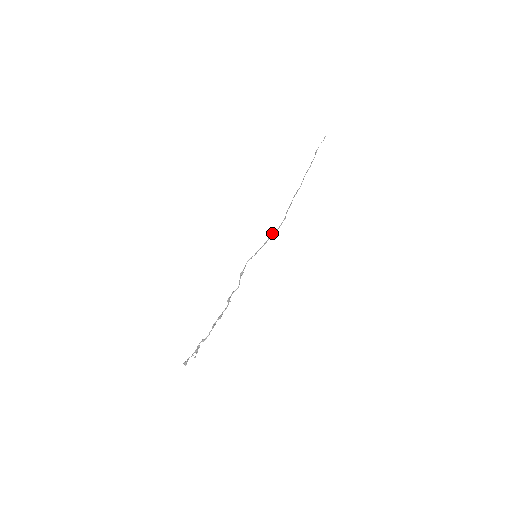
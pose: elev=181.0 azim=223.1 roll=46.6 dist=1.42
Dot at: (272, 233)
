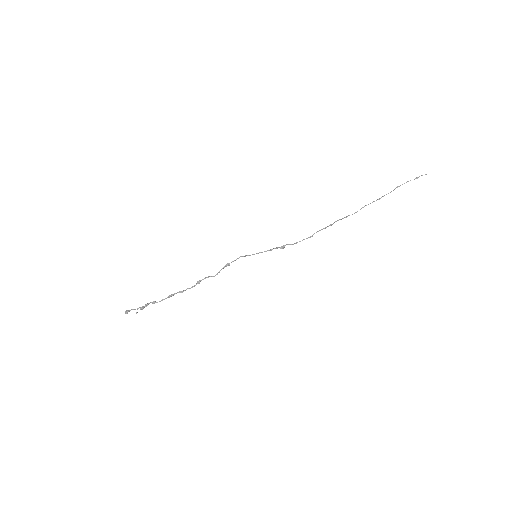
Dot at: occluded
